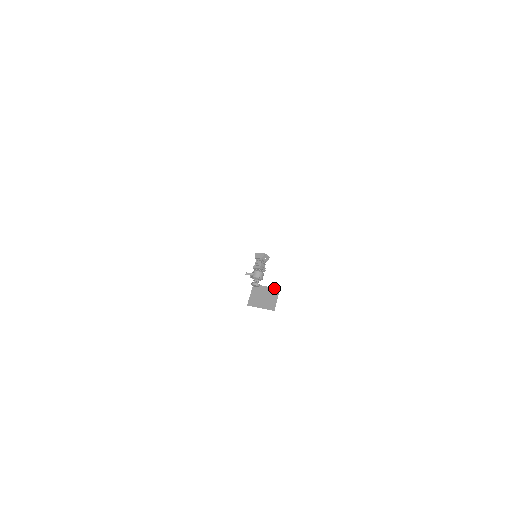
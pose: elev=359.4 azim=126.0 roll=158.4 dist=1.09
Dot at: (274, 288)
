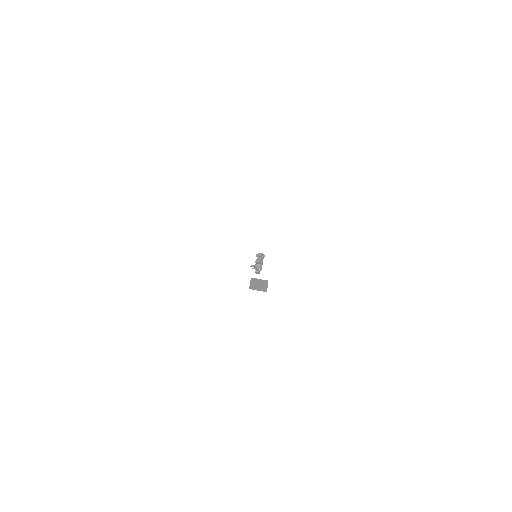
Dot at: (265, 280)
